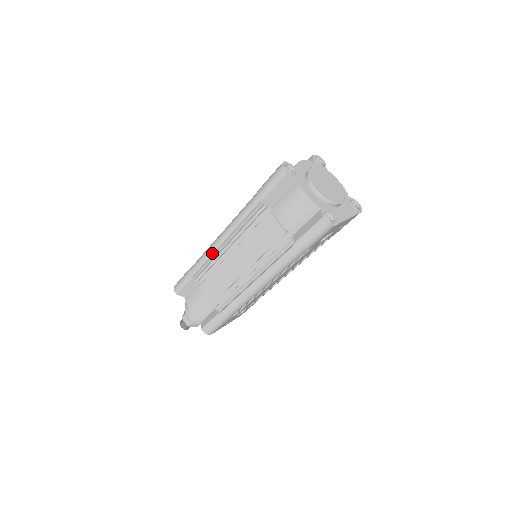
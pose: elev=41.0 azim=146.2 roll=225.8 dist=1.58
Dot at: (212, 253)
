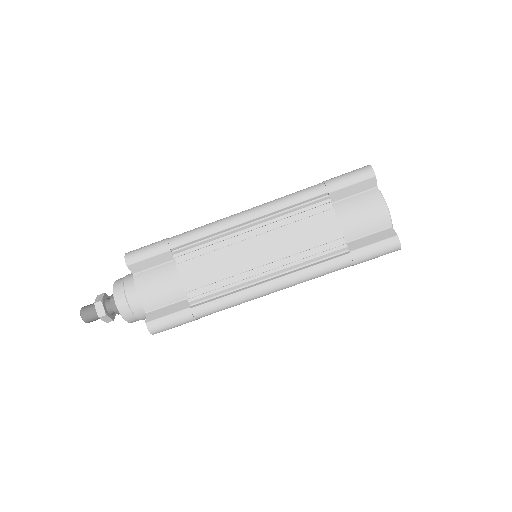
Dot at: (223, 229)
